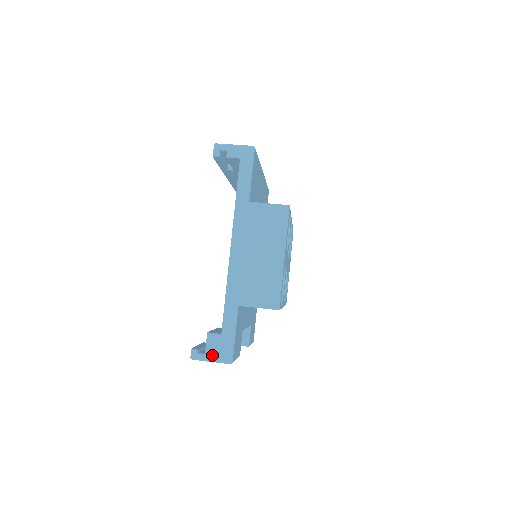
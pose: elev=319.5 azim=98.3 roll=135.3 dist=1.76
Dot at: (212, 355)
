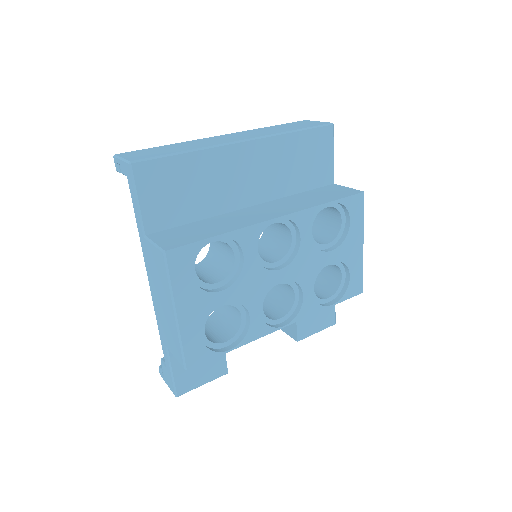
Dot at: (166, 381)
